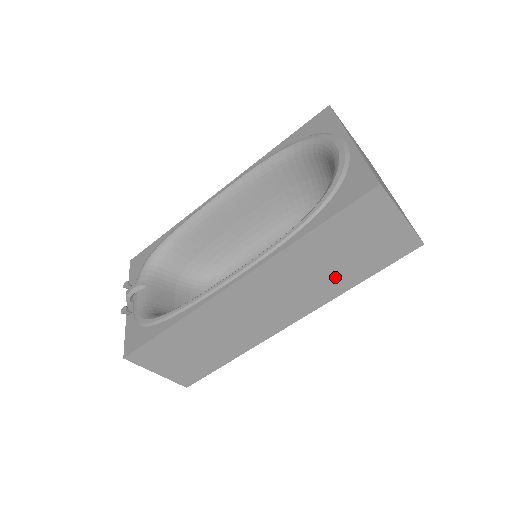
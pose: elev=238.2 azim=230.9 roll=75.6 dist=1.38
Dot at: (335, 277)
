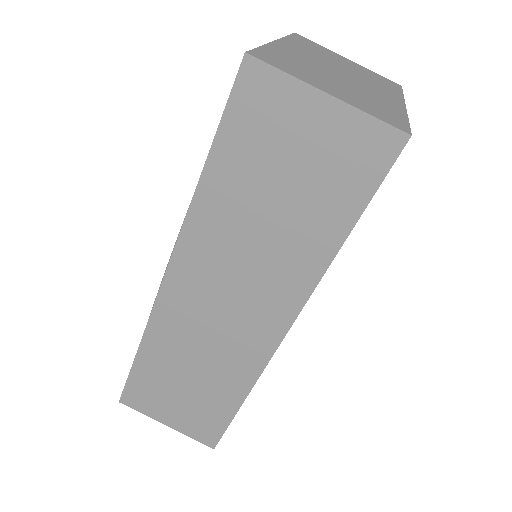
Dot at: (294, 240)
